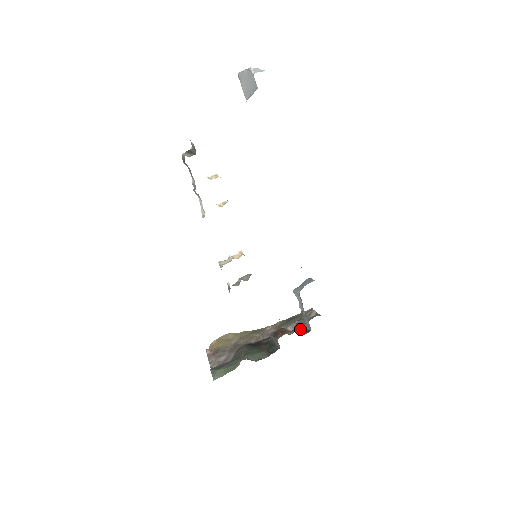
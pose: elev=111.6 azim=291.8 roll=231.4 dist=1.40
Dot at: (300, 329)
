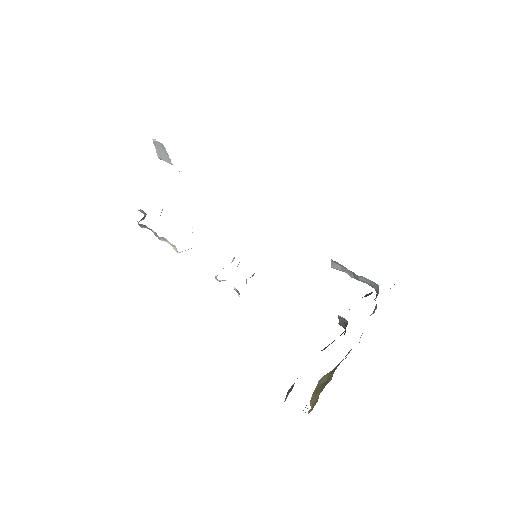
Dot at: (367, 294)
